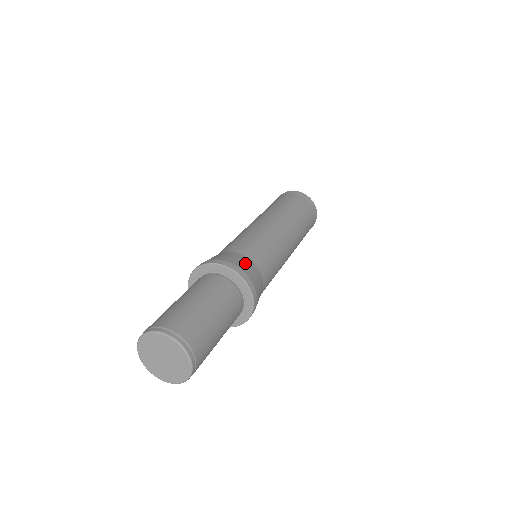
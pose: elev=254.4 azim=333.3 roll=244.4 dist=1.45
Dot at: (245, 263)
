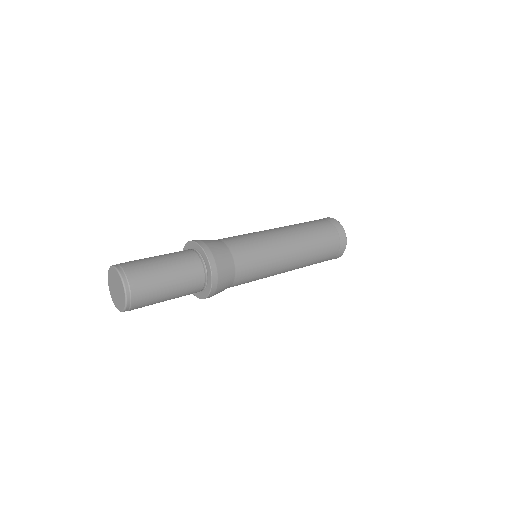
Dot at: (223, 255)
